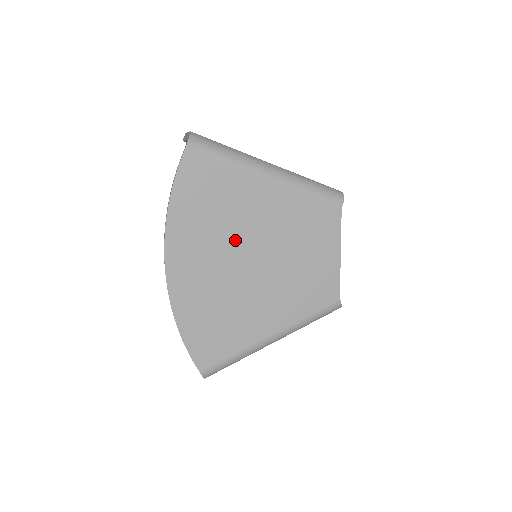
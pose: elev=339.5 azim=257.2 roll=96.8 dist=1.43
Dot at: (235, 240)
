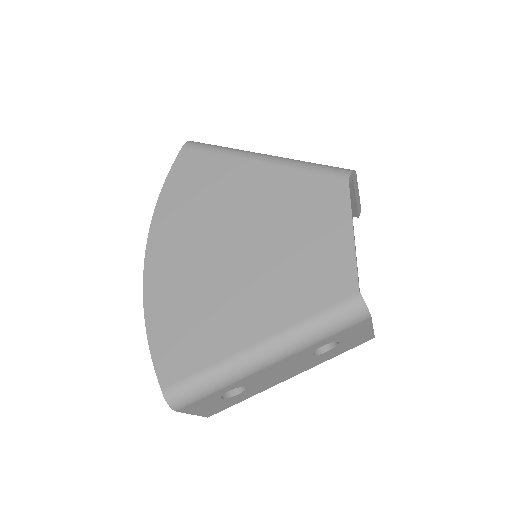
Dot at: (220, 223)
